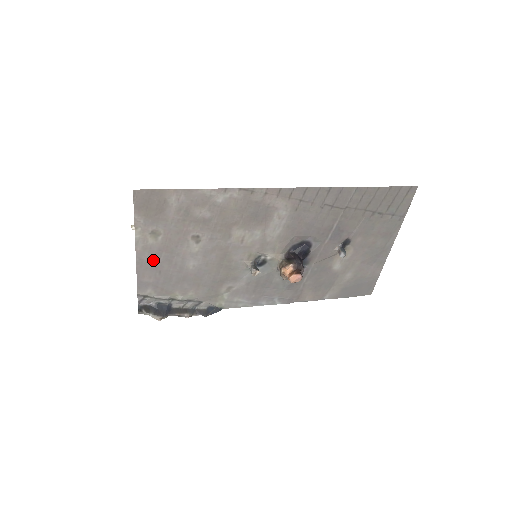
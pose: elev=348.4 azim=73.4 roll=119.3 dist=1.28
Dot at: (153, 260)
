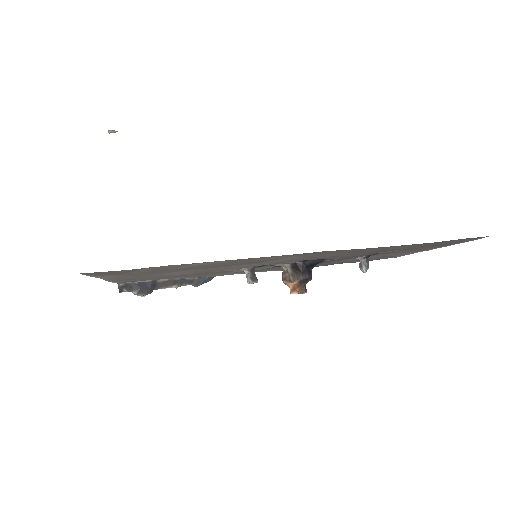
Dot at: (126, 278)
